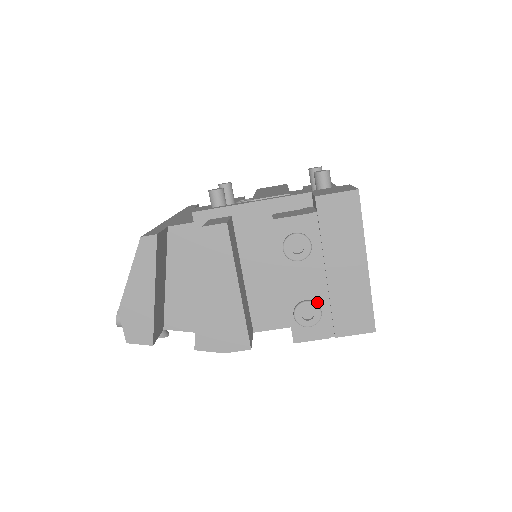
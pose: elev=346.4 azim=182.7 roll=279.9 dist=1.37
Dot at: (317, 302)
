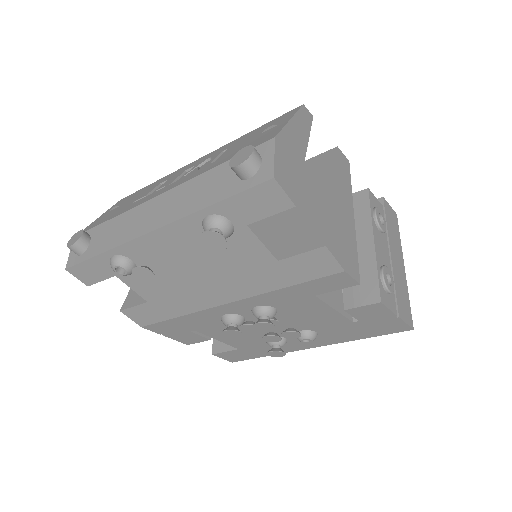
Dot at: occluded
